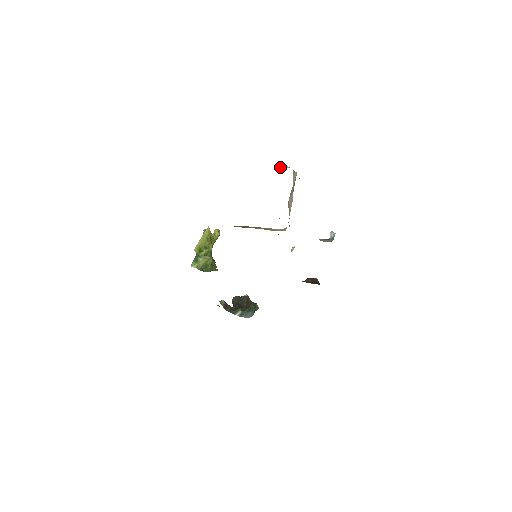
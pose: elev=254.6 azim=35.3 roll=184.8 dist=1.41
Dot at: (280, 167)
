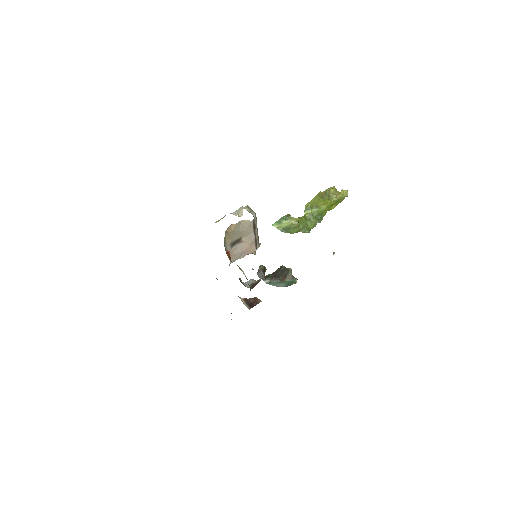
Dot at: (236, 213)
